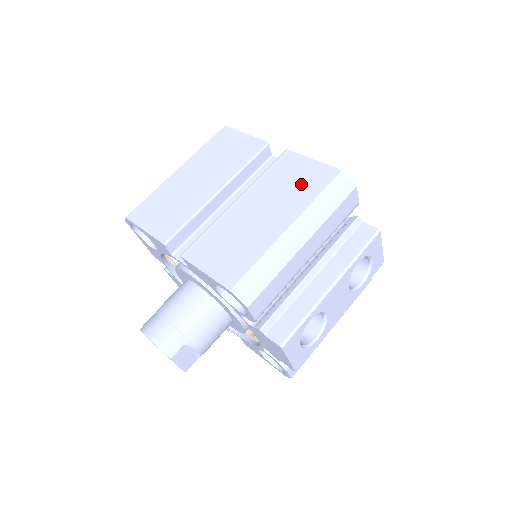
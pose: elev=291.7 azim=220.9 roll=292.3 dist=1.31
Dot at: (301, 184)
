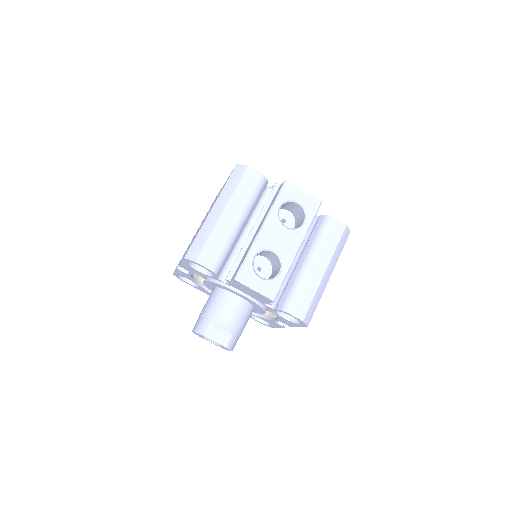
Dot at: occluded
